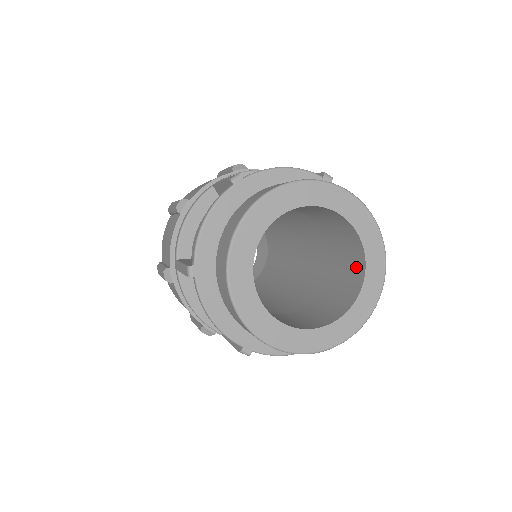
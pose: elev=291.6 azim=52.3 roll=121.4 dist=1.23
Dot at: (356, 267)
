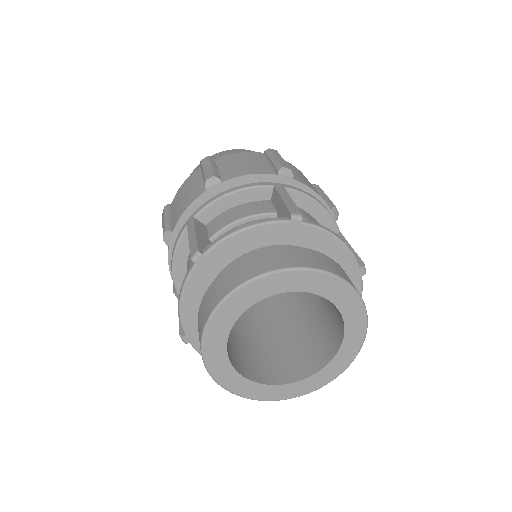
Dot at: (338, 313)
